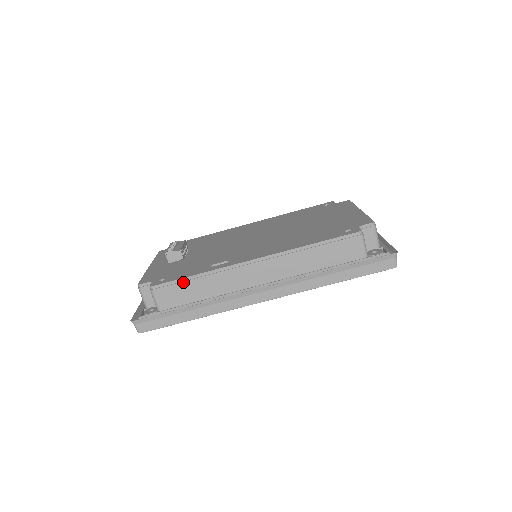
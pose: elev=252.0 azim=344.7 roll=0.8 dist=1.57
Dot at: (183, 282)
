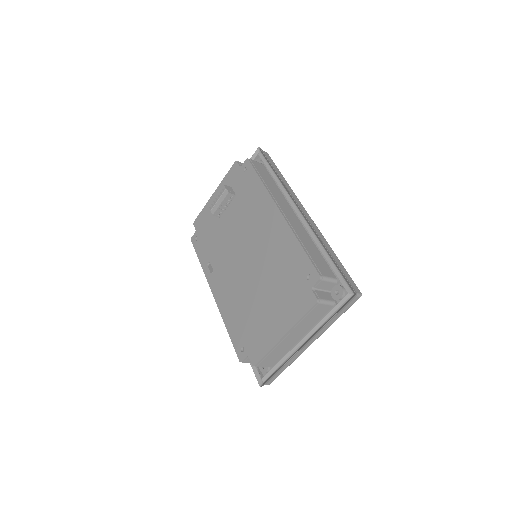
Dot at: occluded
